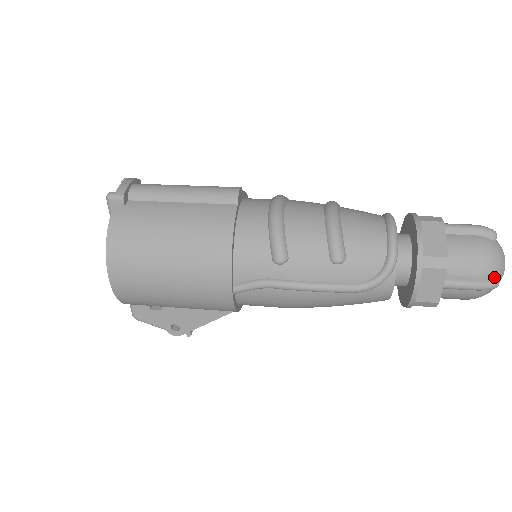
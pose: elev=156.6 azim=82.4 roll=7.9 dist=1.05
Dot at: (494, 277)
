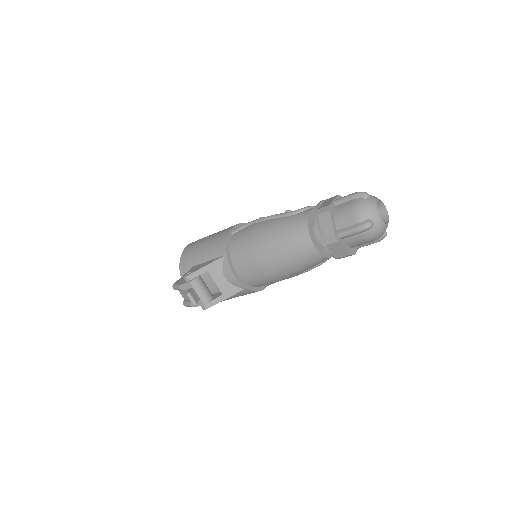
Dot at: occluded
